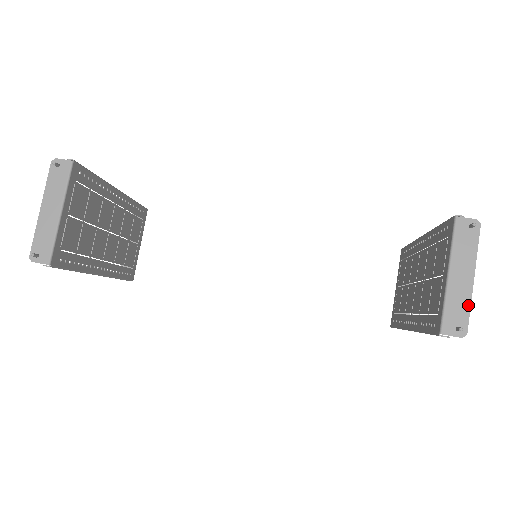
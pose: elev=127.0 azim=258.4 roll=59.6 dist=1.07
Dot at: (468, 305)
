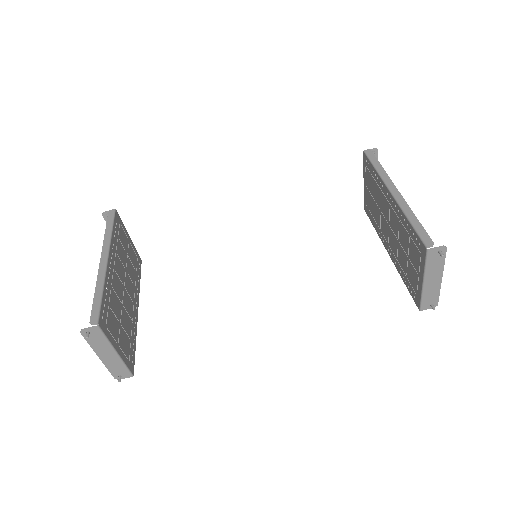
Dot at: (438, 292)
